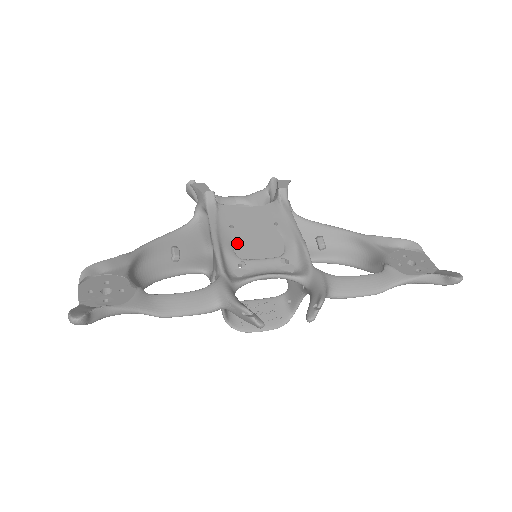
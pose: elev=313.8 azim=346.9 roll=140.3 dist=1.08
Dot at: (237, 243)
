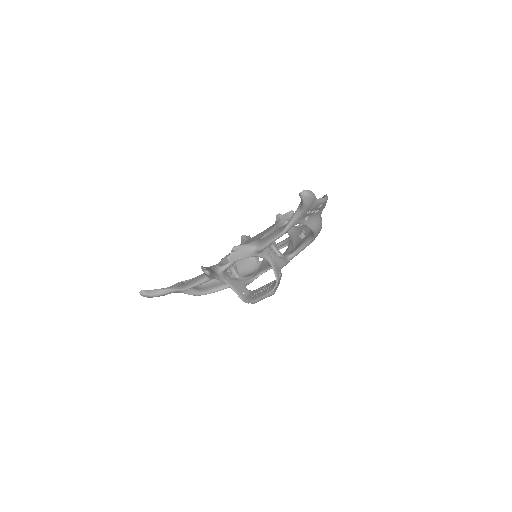
Dot at: occluded
